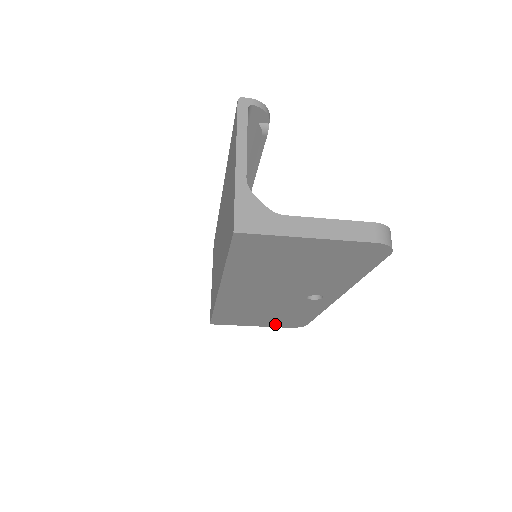
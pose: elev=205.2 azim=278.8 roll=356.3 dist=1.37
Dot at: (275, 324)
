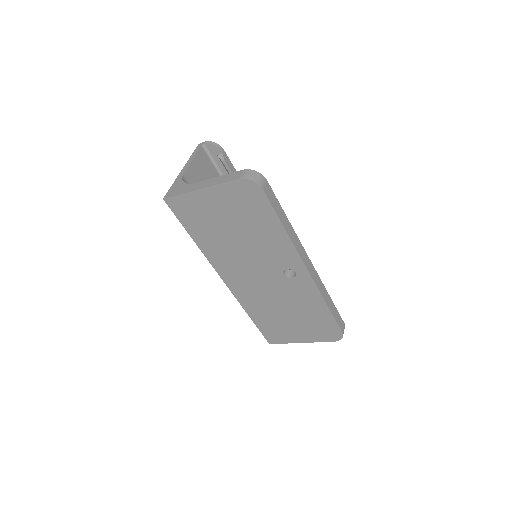
Dot at: (316, 335)
